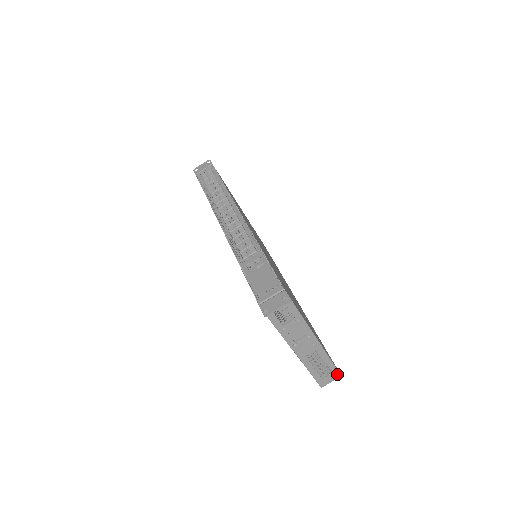
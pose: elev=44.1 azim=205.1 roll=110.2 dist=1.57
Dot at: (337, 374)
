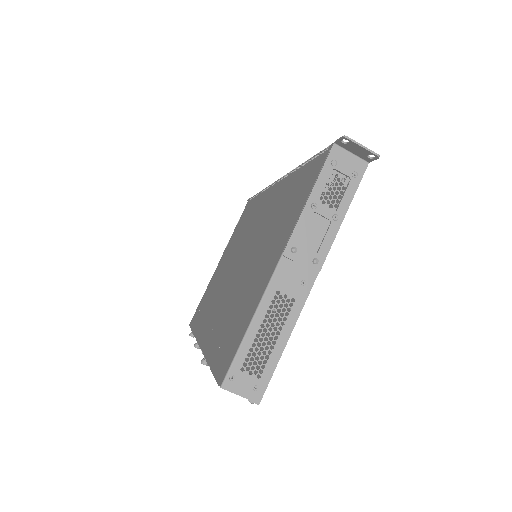
Dot at: (260, 391)
